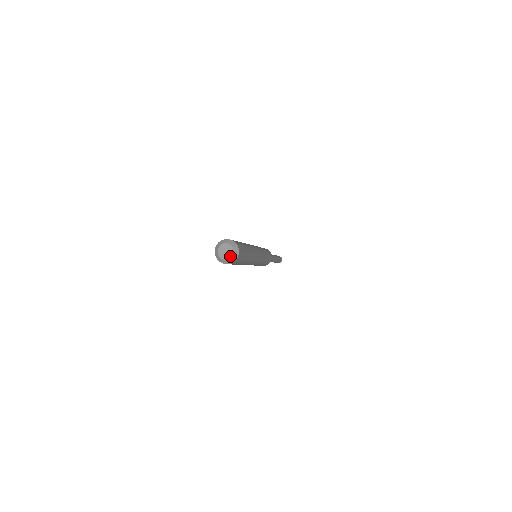
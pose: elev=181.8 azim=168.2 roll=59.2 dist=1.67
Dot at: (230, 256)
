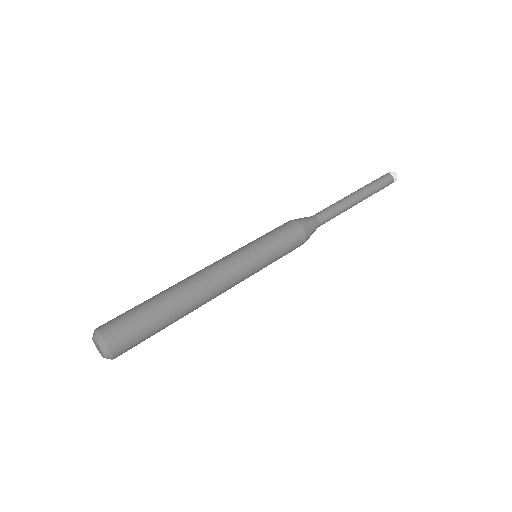
Dot at: (103, 356)
